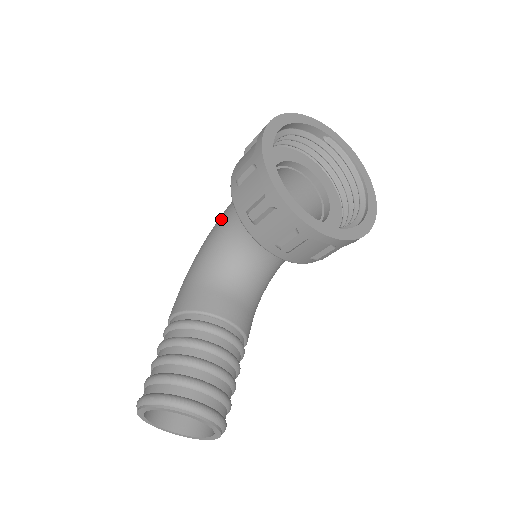
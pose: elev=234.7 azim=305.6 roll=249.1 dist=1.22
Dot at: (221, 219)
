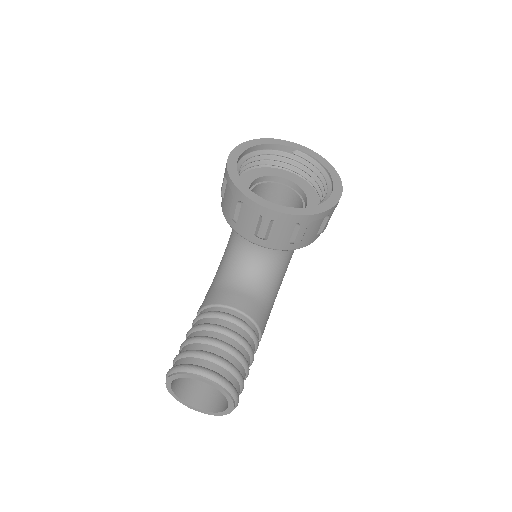
Dot at: occluded
